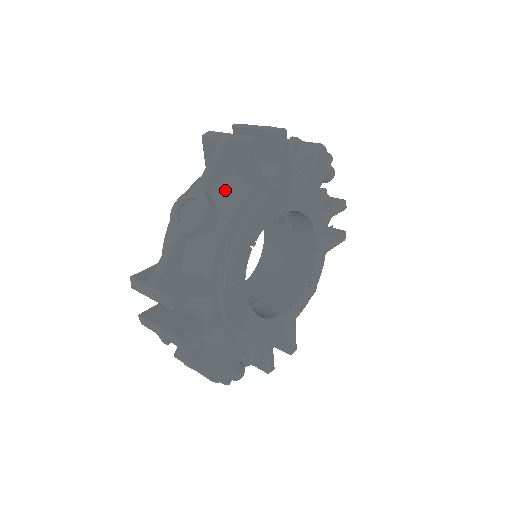
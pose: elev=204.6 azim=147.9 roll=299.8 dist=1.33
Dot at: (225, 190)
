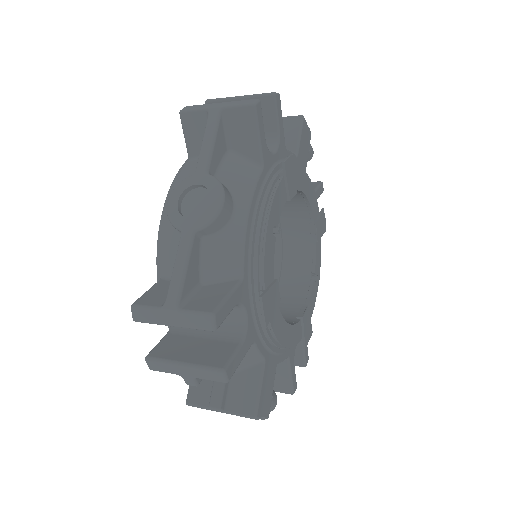
Dot at: (231, 170)
